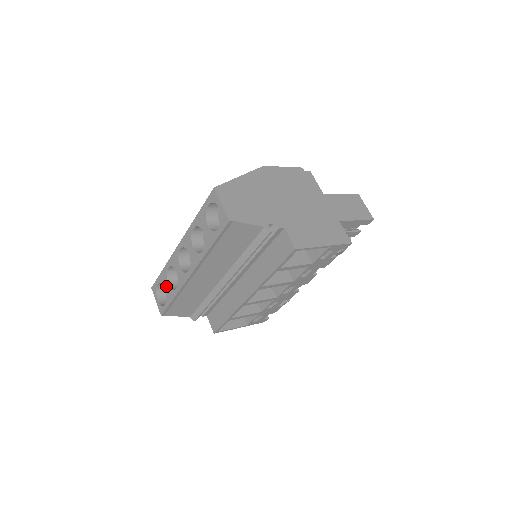
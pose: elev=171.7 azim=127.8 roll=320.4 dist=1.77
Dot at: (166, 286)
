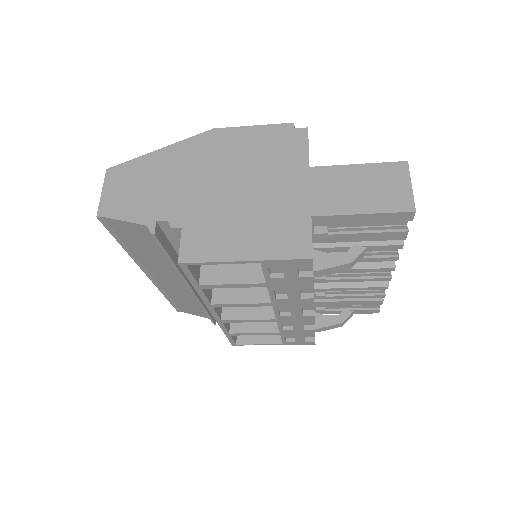
Dot at: occluded
